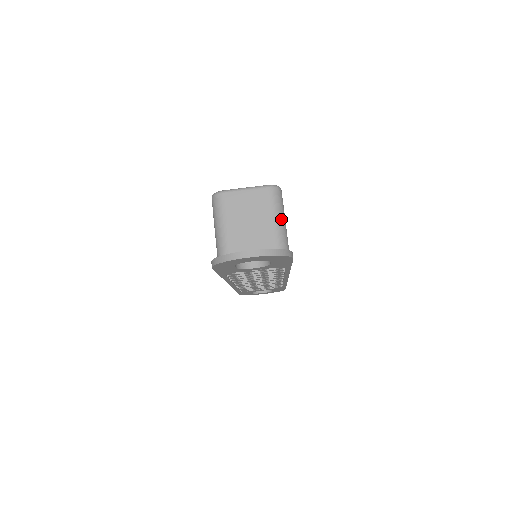
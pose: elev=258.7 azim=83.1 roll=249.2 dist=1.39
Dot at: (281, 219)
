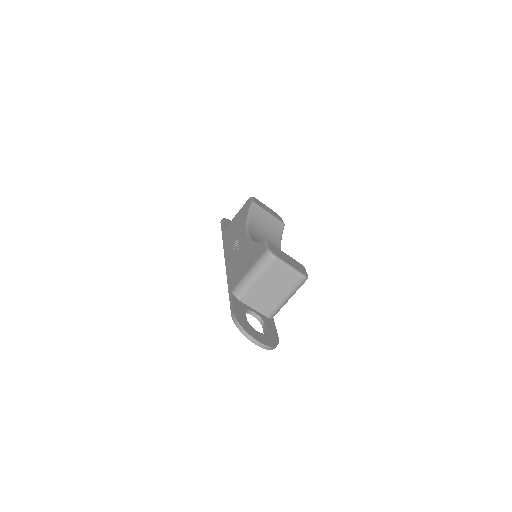
Dot at: occluded
